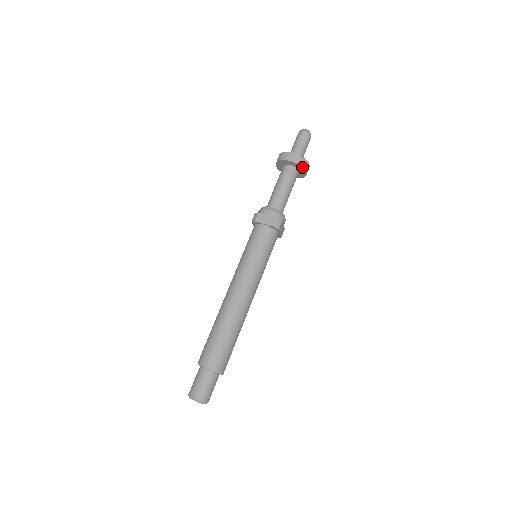
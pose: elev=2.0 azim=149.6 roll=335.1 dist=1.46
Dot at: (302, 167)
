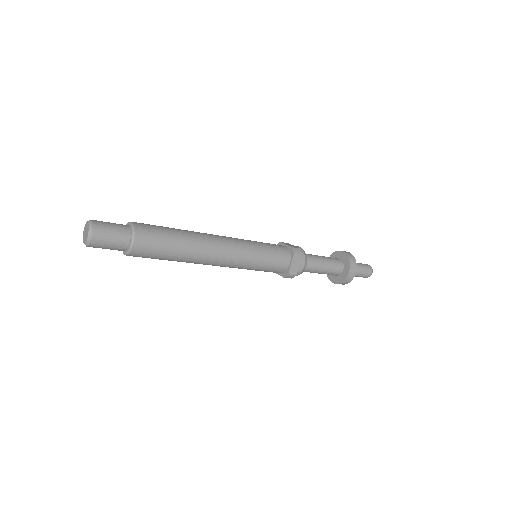
Dot at: (349, 261)
